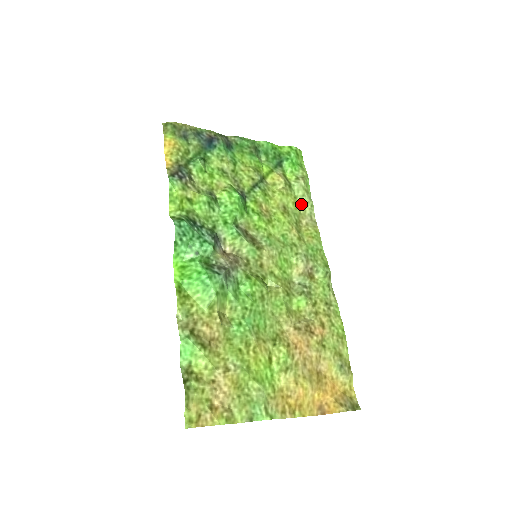
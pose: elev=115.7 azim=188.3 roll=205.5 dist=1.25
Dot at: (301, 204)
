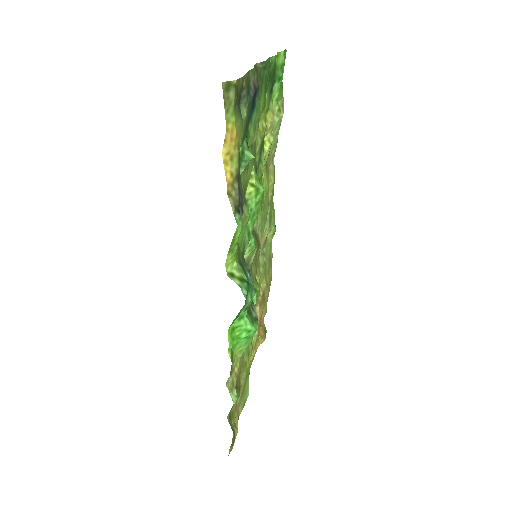
Dot at: (272, 145)
